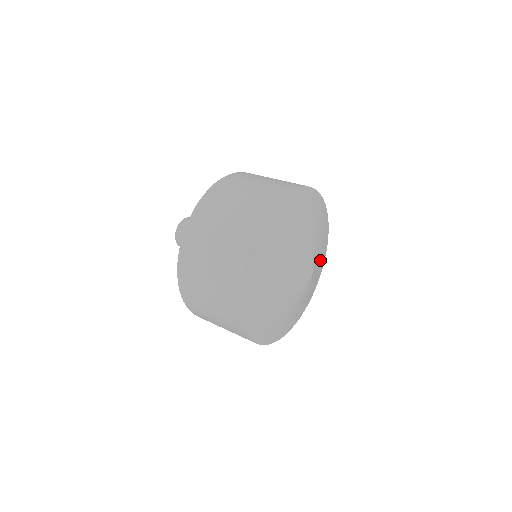
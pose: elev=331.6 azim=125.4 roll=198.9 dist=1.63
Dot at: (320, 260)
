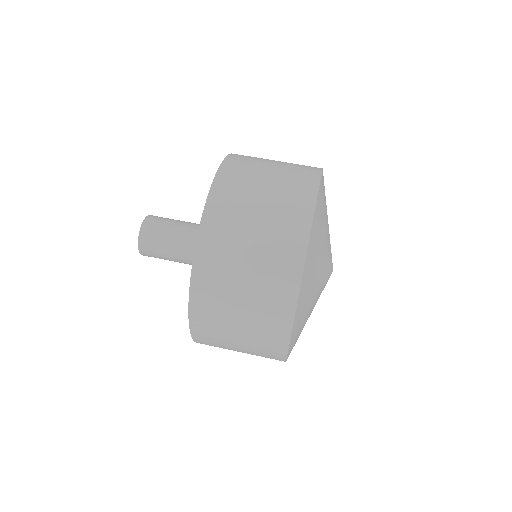
Dot at: occluded
